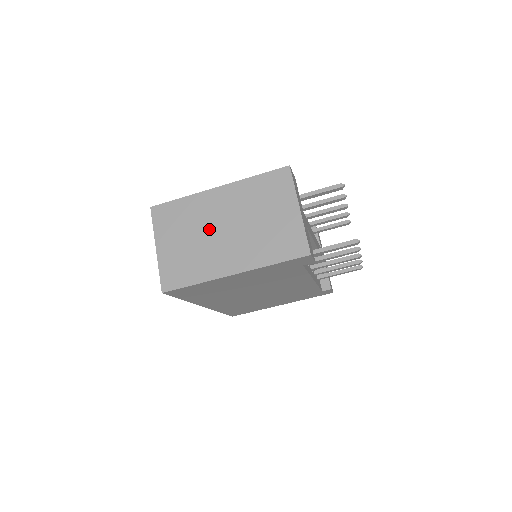
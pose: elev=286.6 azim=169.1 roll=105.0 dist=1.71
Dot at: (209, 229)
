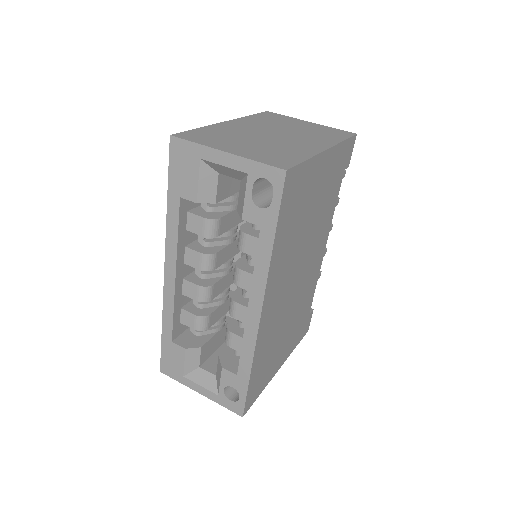
Dot at: (260, 136)
